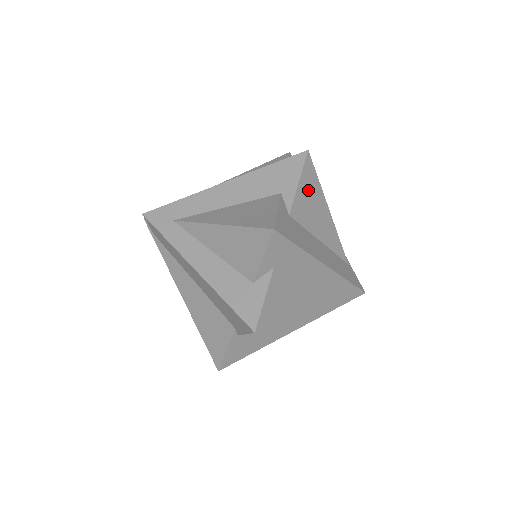
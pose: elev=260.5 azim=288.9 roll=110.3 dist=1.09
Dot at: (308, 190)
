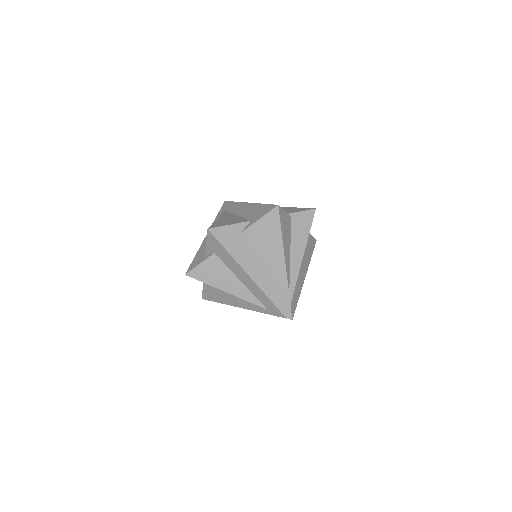
Dot at: (267, 228)
